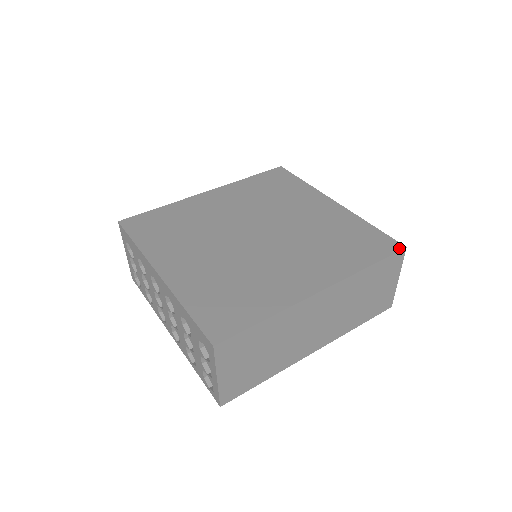
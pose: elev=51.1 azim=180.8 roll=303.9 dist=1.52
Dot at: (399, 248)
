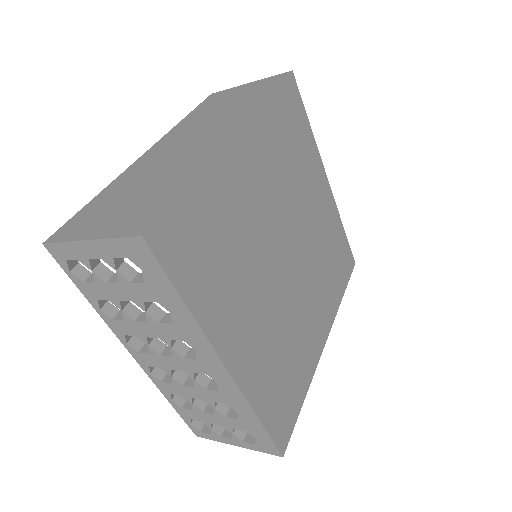
Dot at: (353, 266)
